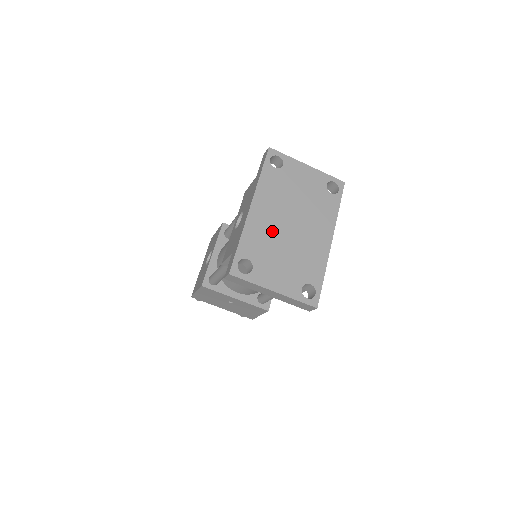
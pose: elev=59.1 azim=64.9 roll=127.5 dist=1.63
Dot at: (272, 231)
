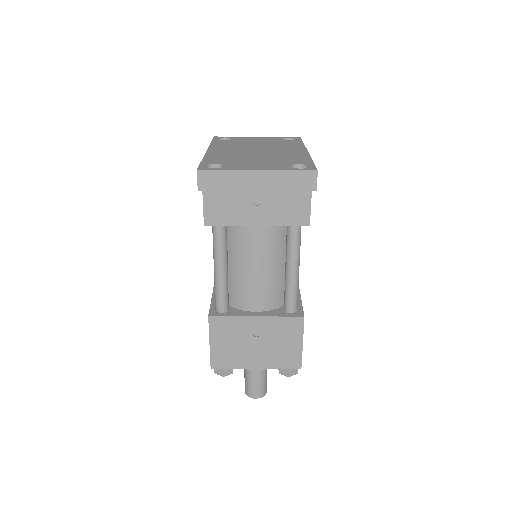
Dot at: (237, 154)
